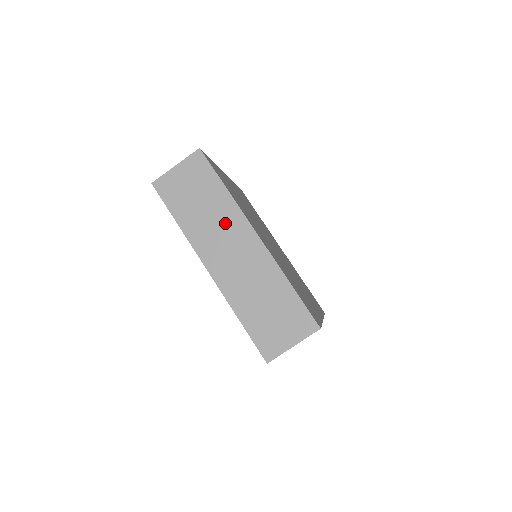
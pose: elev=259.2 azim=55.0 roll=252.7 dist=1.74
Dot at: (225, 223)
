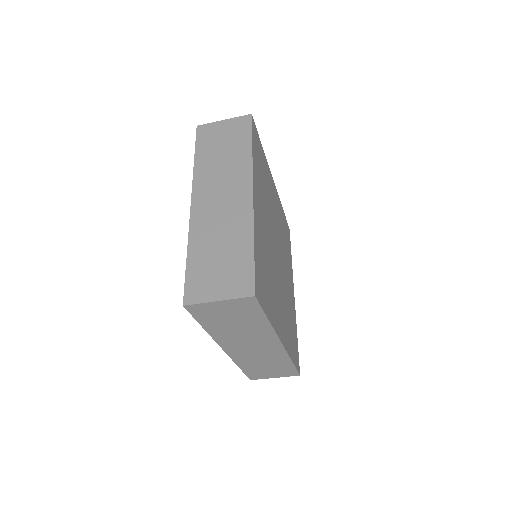
Dot at: (255, 336)
